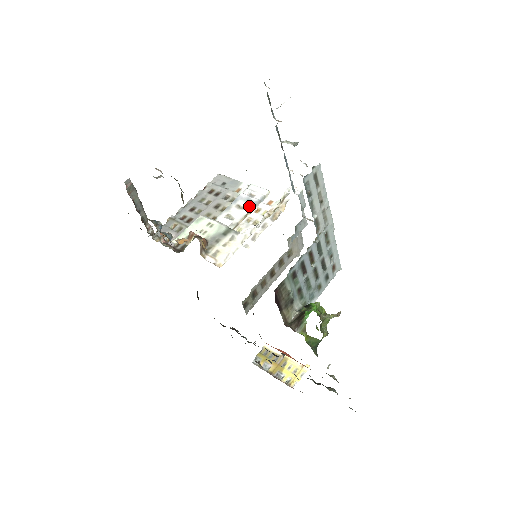
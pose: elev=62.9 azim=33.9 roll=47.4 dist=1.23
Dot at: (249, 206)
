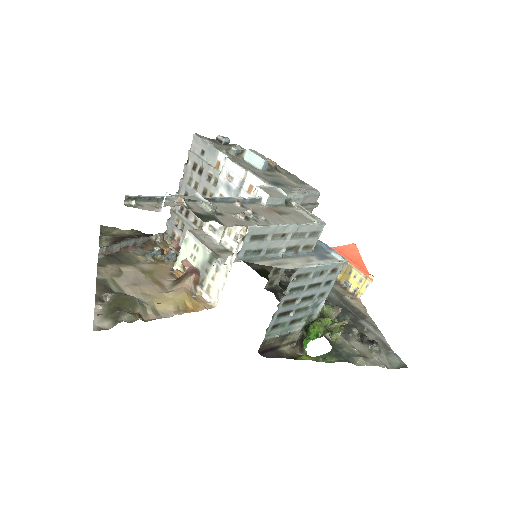
Dot at: occluded
